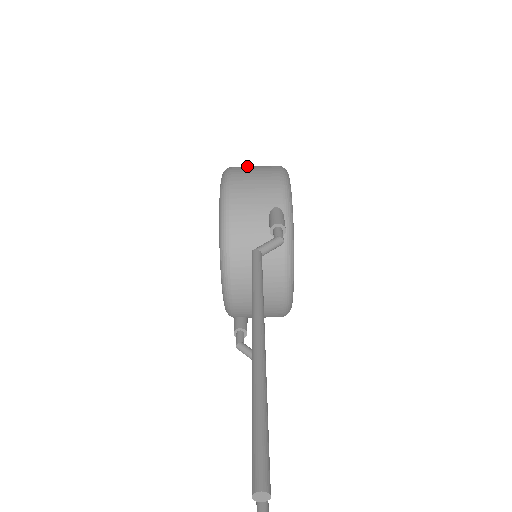
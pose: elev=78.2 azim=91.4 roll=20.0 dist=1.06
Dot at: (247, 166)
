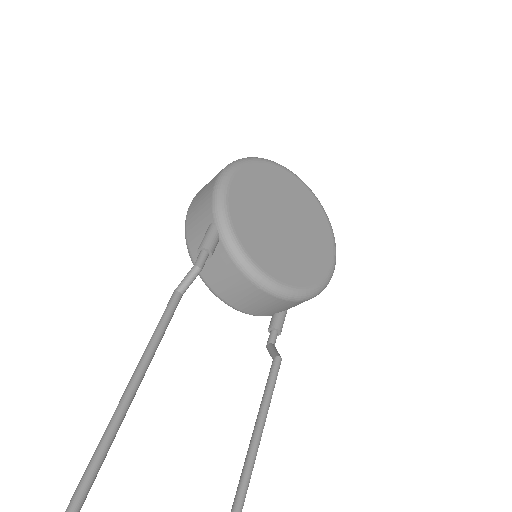
Dot at: occluded
